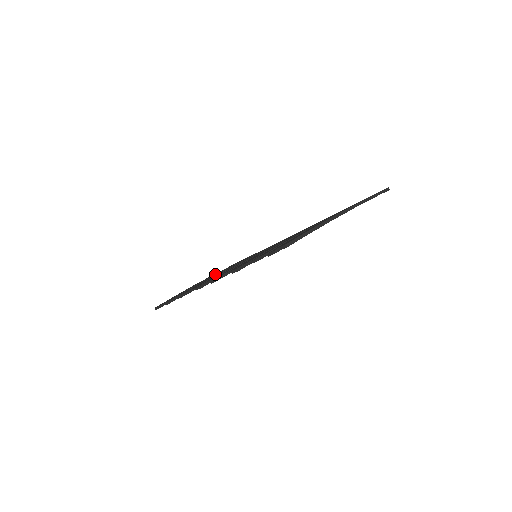
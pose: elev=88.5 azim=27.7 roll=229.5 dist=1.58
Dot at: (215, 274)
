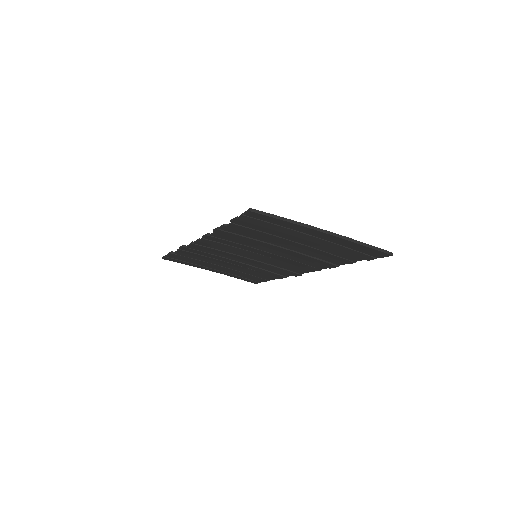
Dot at: occluded
